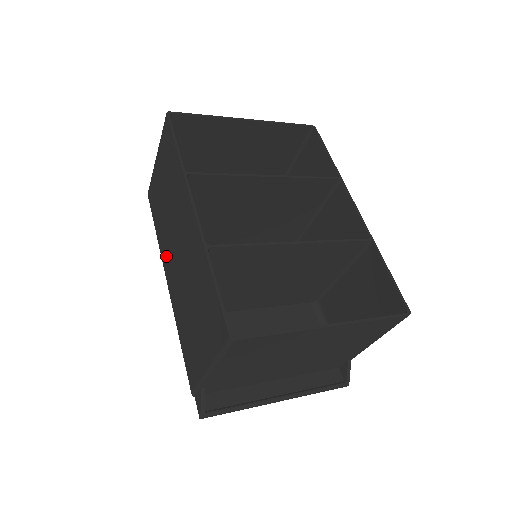
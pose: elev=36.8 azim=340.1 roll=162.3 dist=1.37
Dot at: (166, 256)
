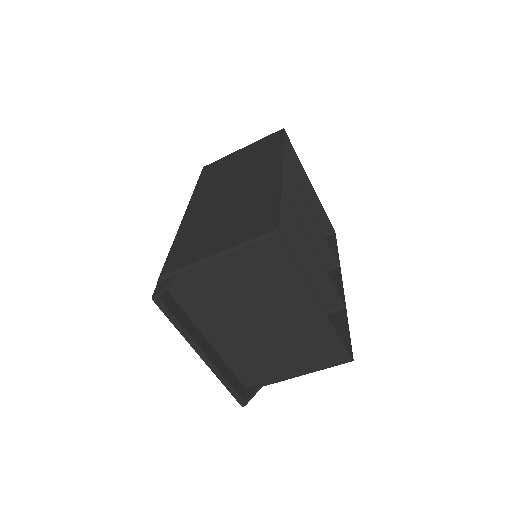
Dot at: (203, 196)
